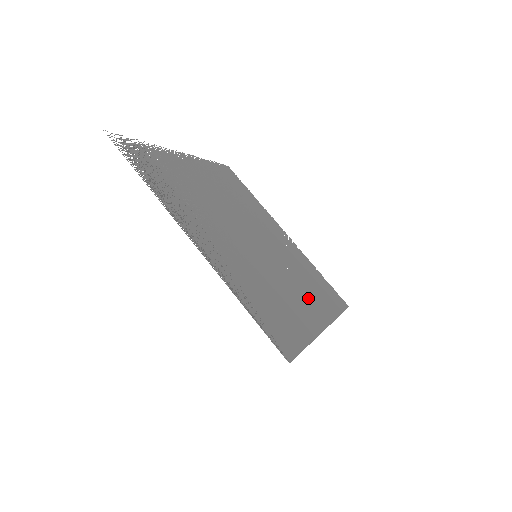
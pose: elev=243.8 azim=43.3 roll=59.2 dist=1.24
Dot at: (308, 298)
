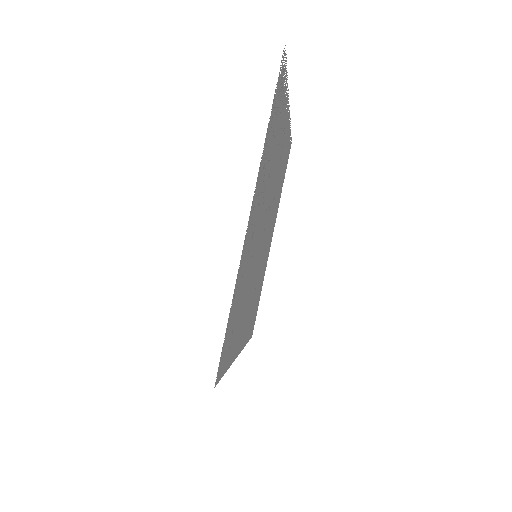
Dot at: occluded
